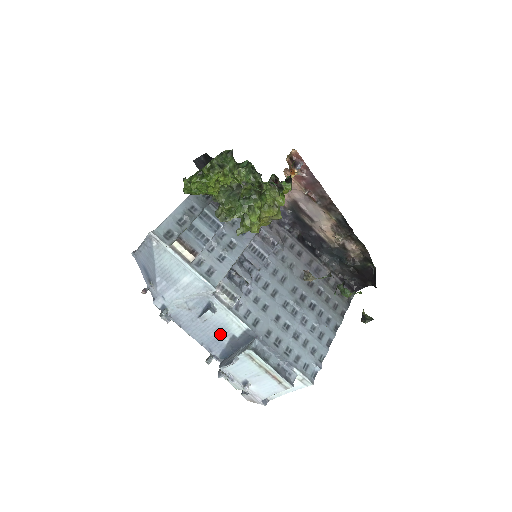
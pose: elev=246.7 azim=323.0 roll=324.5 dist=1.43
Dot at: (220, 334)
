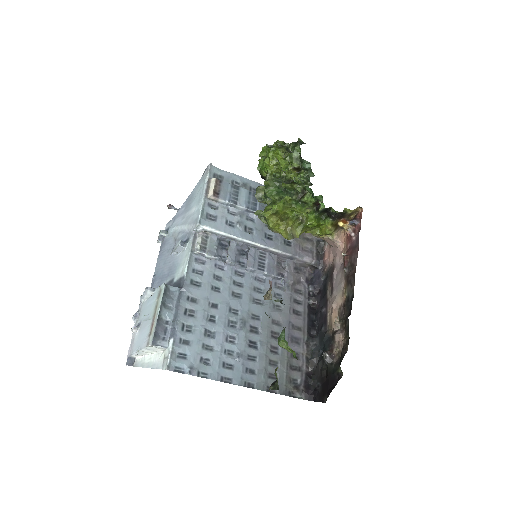
Dot at: (169, 273)
